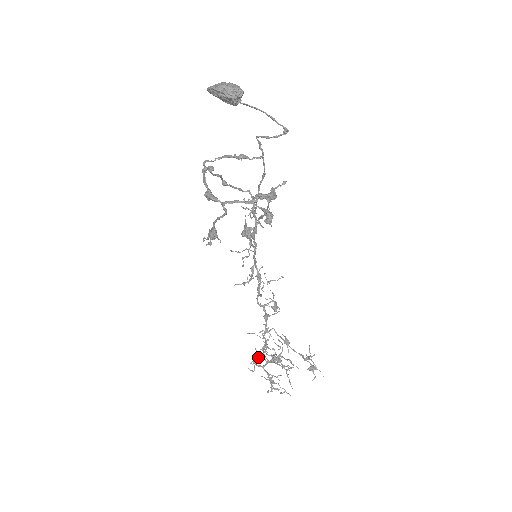
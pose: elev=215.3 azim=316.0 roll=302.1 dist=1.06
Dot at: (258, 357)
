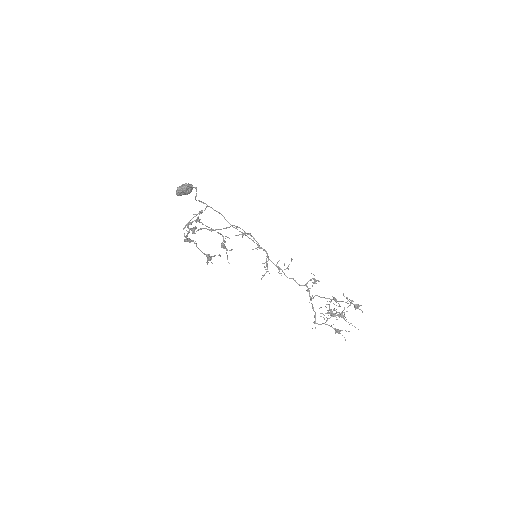
Dot at: (315, 318)
